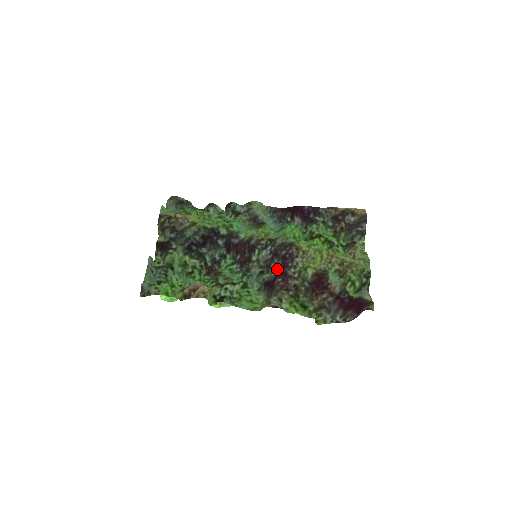
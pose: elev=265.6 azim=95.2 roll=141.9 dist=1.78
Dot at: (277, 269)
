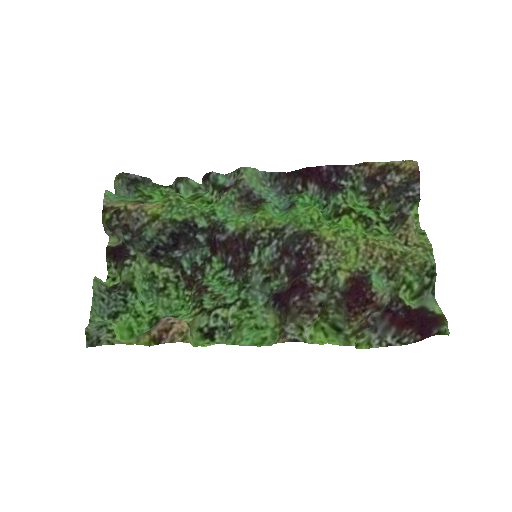
Dot at: (290, 273)
